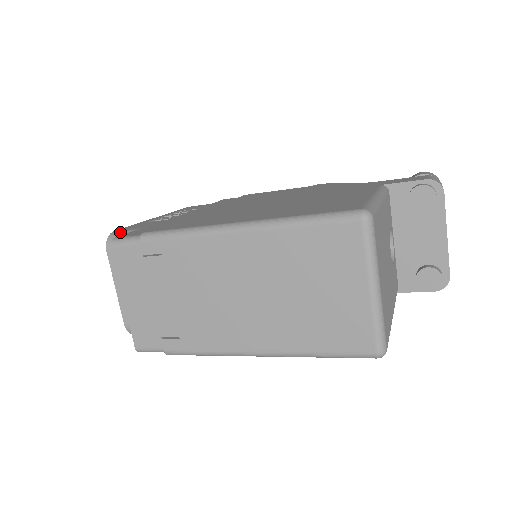
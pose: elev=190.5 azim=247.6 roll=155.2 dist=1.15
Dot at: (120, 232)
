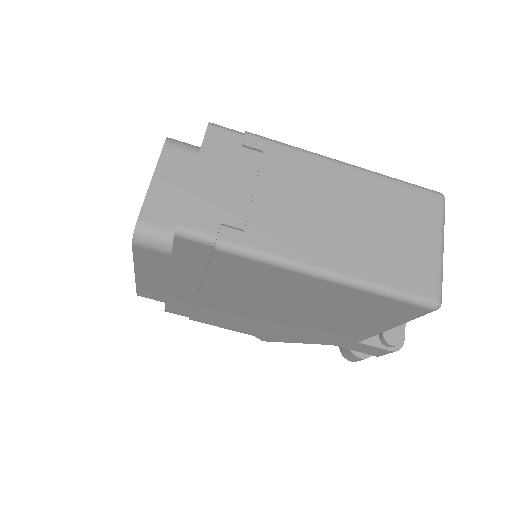
Dot at: occluded
